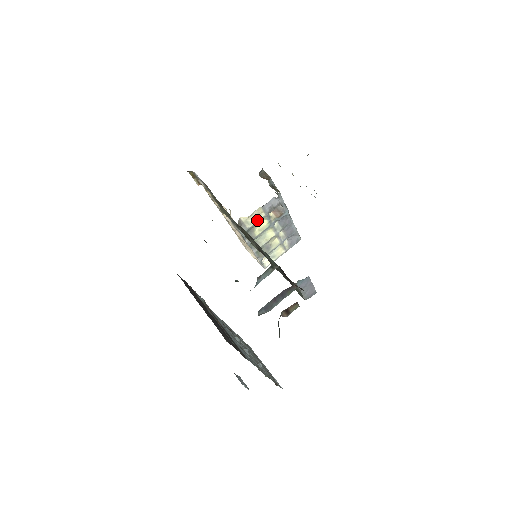
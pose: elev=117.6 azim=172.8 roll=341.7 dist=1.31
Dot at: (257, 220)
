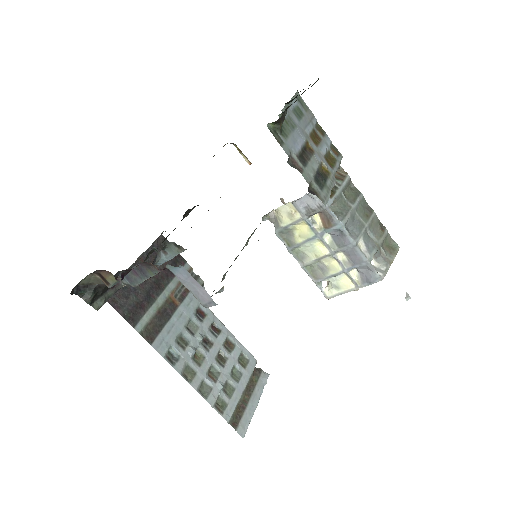
Dot at: (291, 220)
